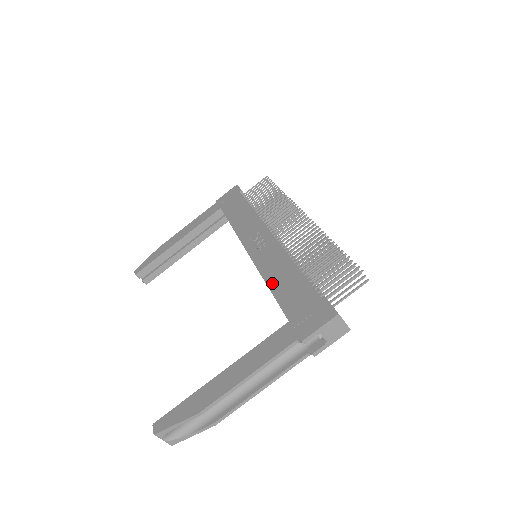
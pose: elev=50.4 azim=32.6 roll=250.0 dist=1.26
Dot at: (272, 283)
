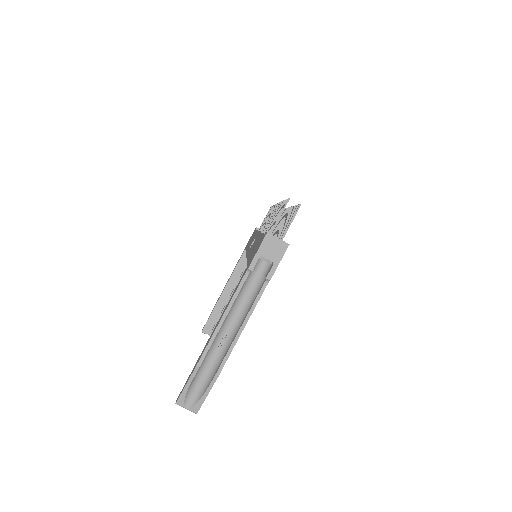
Dot at: occluded
